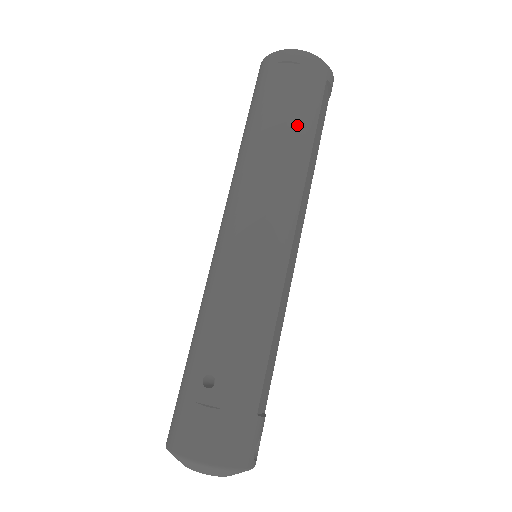
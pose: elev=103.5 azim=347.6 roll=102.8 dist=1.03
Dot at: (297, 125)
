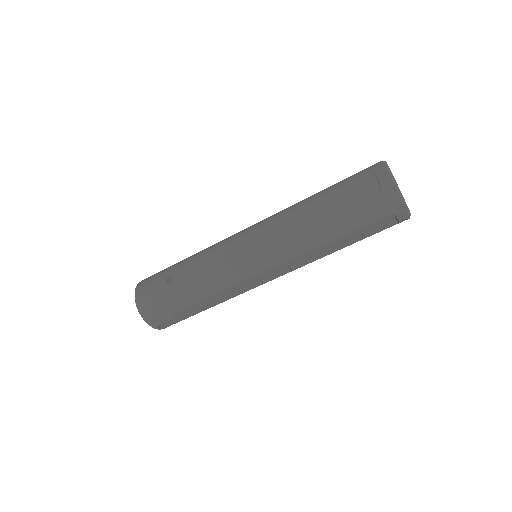
Dot at: (335, 220)
